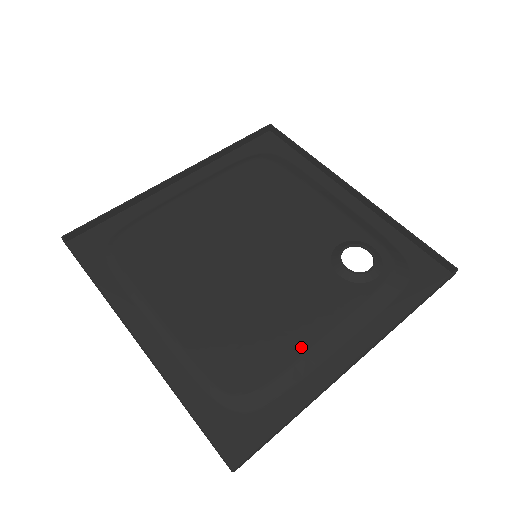
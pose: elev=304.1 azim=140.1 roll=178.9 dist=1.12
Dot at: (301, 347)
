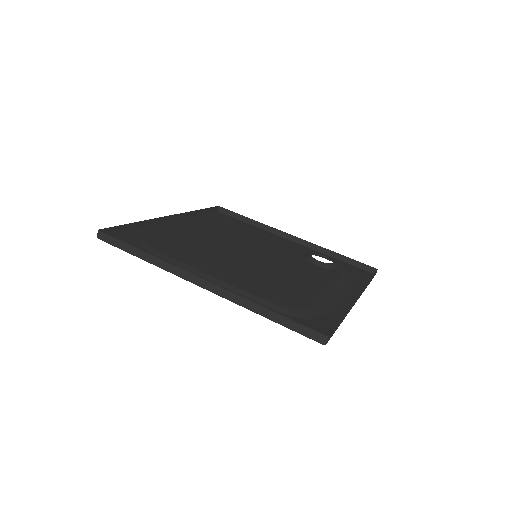
Dot at: (320, 291)
